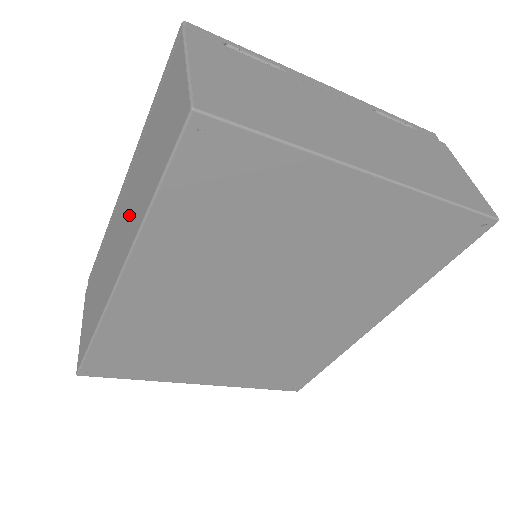
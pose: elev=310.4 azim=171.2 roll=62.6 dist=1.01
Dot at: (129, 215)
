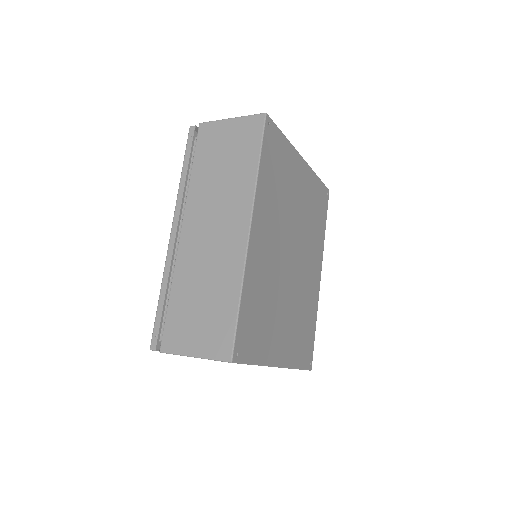
Dot at: (224, 206)
